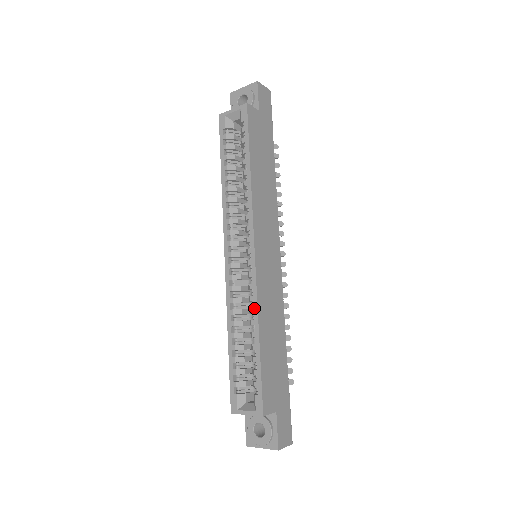
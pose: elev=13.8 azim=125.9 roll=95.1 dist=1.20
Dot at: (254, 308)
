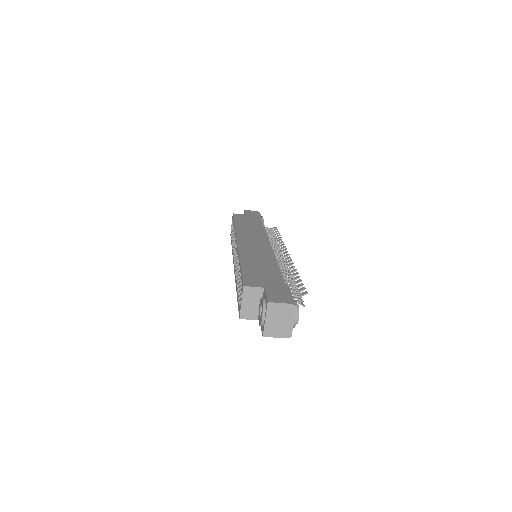
Dot at: (238, 258)
